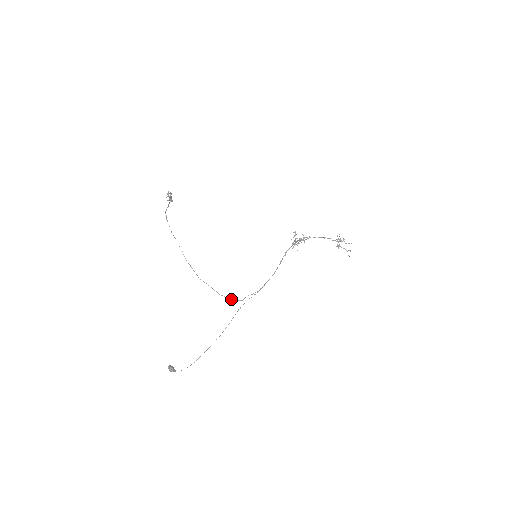
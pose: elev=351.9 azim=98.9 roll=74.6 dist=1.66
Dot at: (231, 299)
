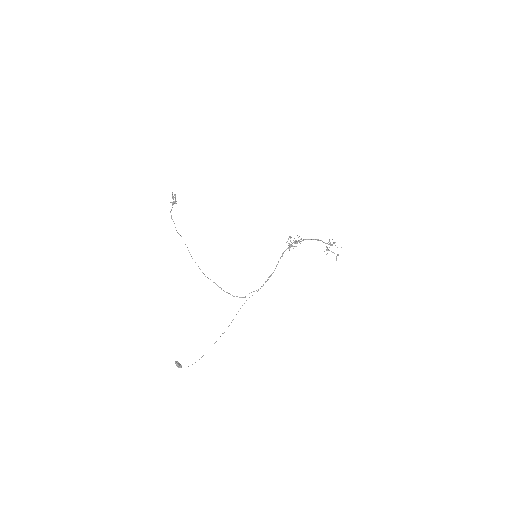
Dot at: (234, 296)
